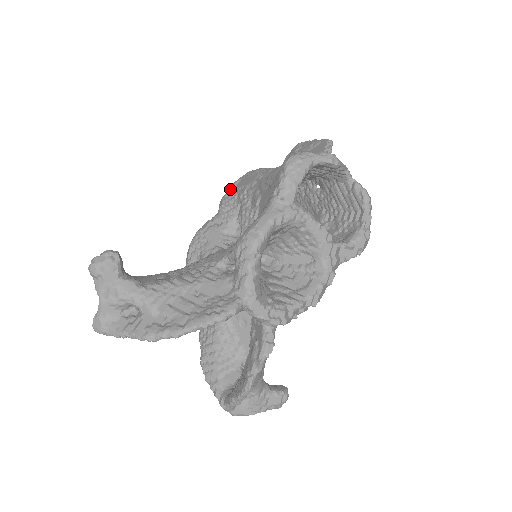
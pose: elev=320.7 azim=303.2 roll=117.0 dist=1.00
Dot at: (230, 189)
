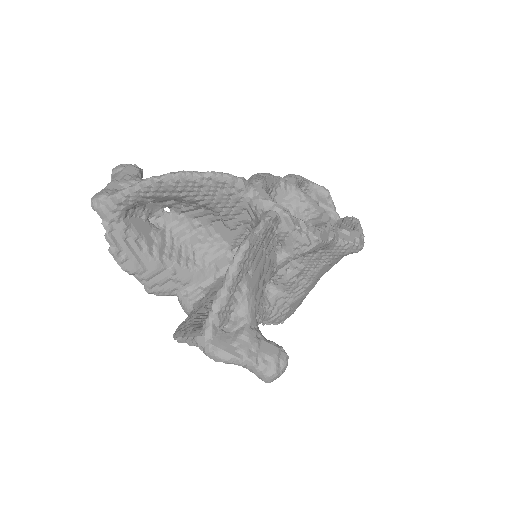
Dot at: occluded
